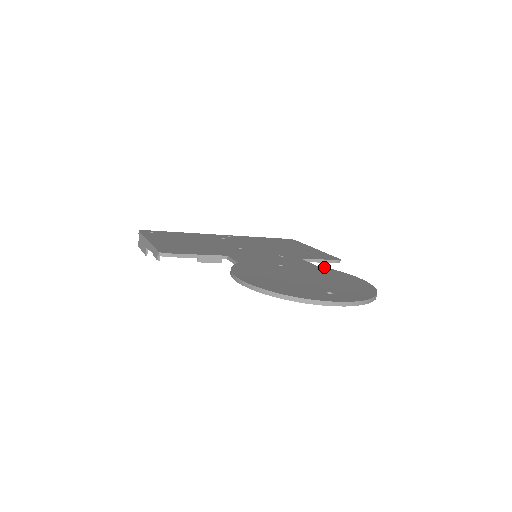
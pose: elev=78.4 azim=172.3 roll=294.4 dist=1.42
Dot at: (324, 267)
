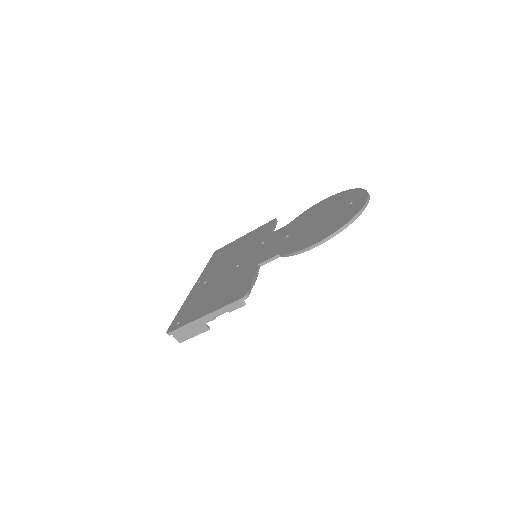
Dot at: (294, 219)
